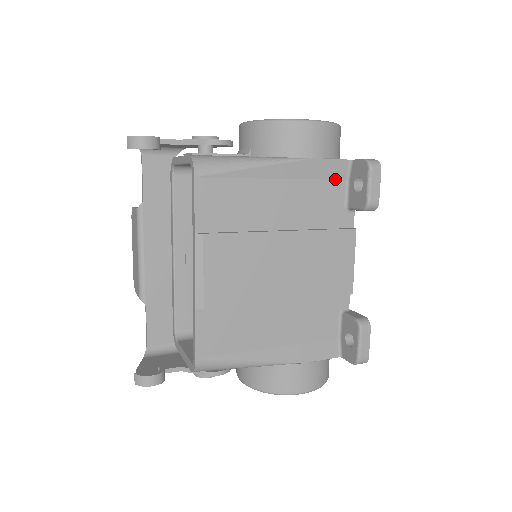
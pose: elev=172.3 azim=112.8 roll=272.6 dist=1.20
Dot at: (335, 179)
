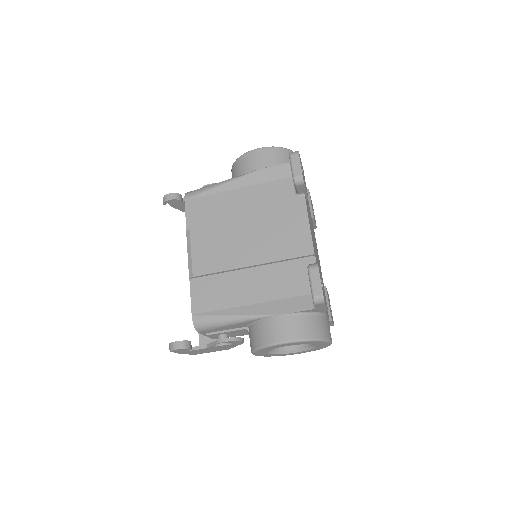
Dot at: (283, 178)
